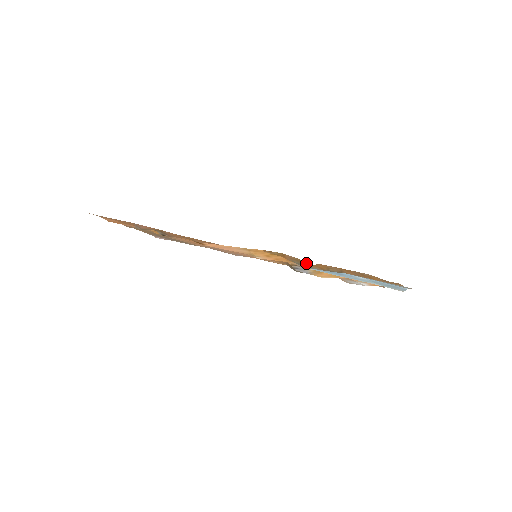
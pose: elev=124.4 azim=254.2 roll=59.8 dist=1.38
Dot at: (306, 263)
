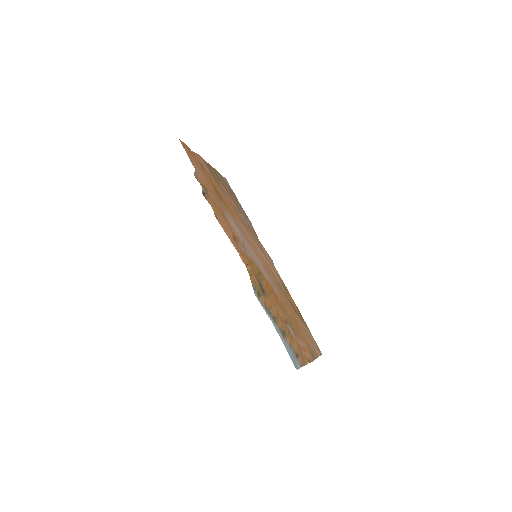
Dot at: (260, 292)
